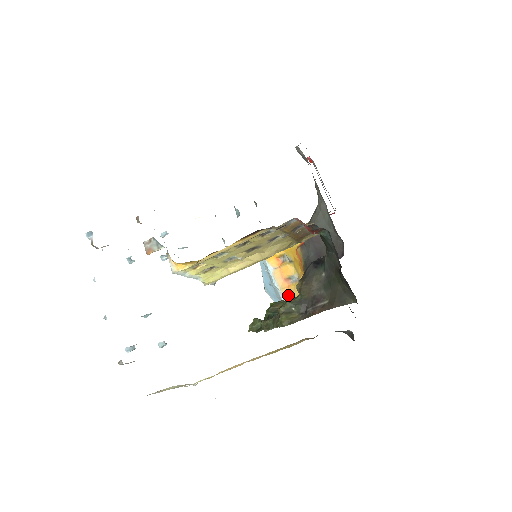
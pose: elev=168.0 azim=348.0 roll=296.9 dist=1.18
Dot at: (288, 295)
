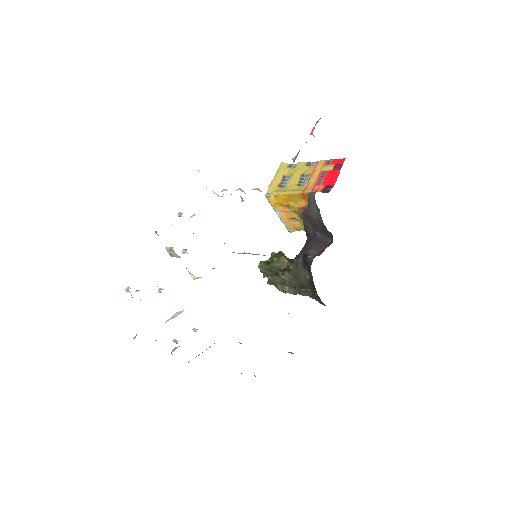
Dot at: (292, 228)
